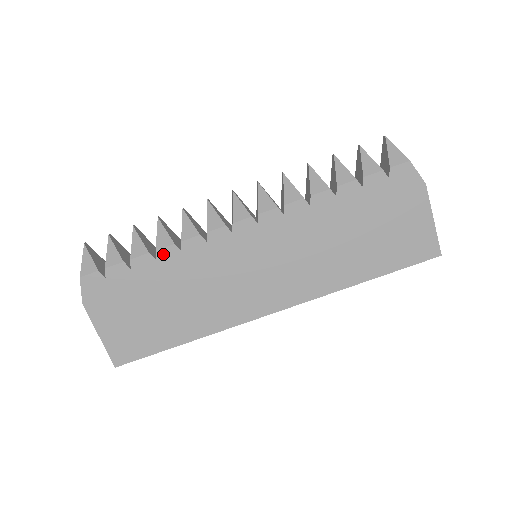
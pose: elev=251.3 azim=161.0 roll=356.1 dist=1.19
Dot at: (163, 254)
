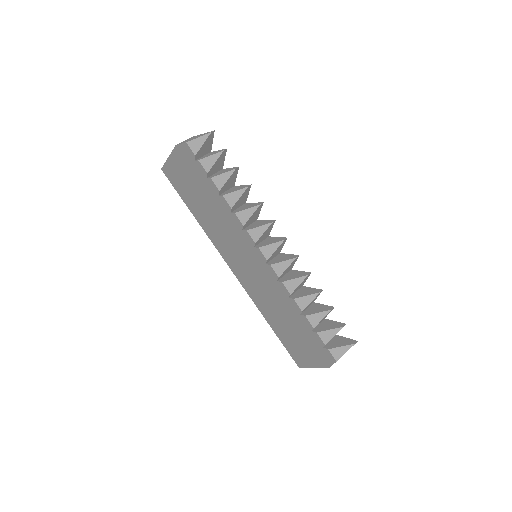
Dot at: (223, 201)
